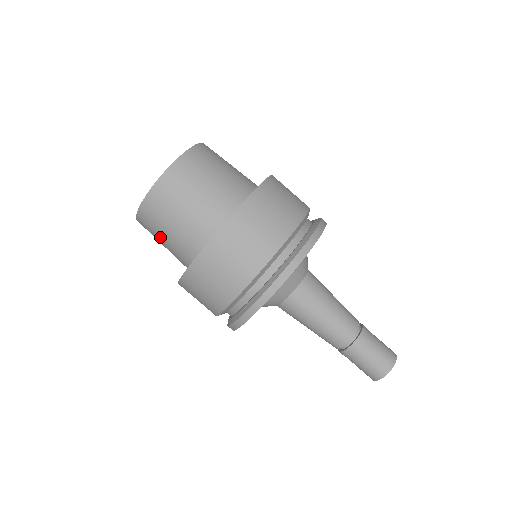
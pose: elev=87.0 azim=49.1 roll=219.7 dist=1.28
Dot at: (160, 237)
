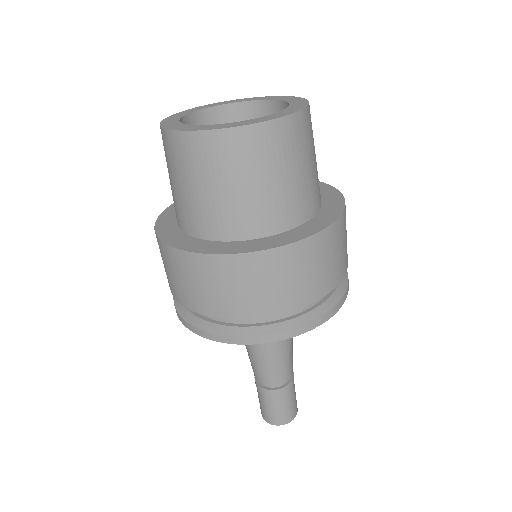
Dot at: occluded
